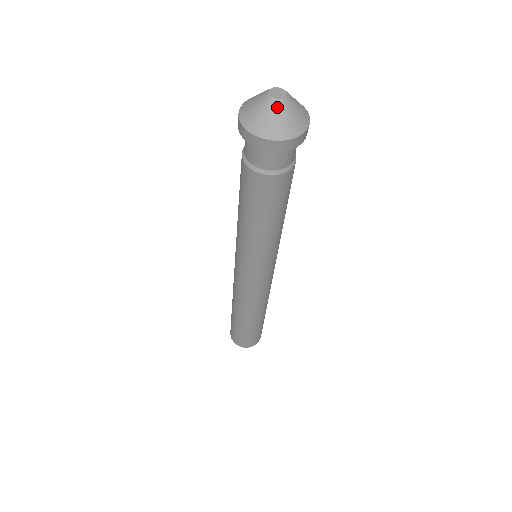
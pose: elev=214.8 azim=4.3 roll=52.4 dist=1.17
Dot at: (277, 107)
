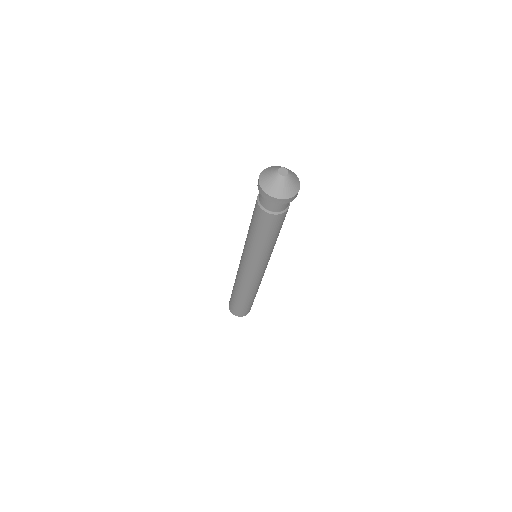
Dot at: (288, 179)
